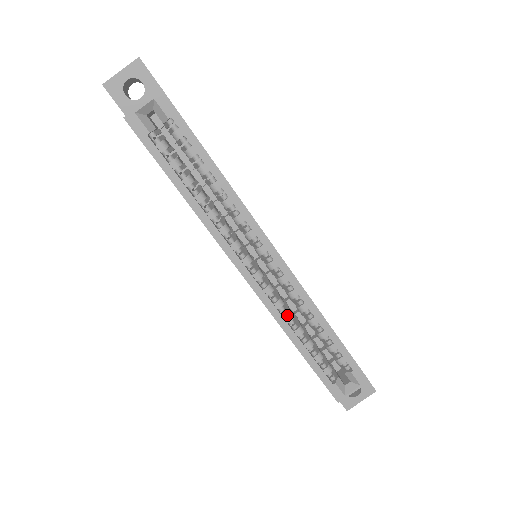
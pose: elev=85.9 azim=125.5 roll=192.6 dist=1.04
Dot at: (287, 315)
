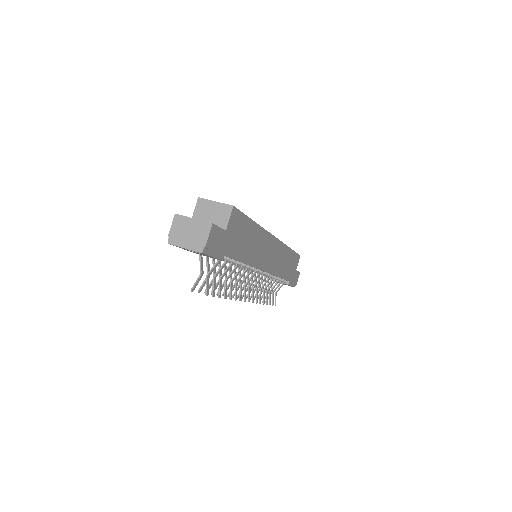
Dot at: occluded
